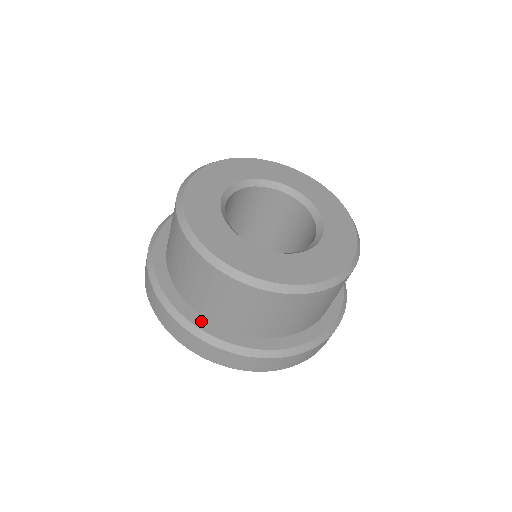
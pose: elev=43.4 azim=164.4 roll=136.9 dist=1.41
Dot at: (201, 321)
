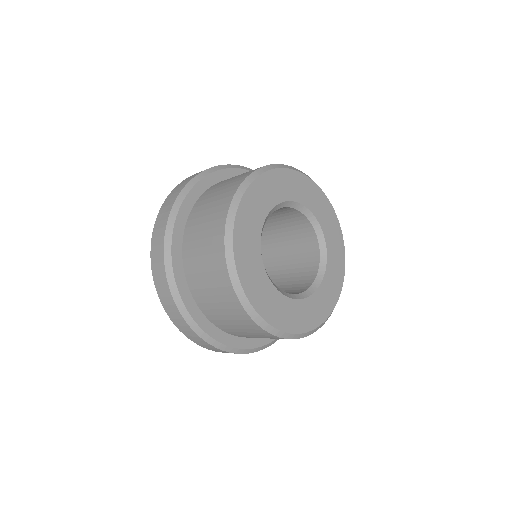
Dot at: (249, 342)
